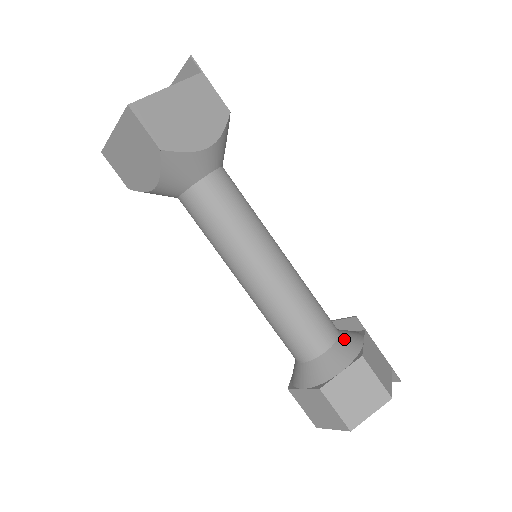
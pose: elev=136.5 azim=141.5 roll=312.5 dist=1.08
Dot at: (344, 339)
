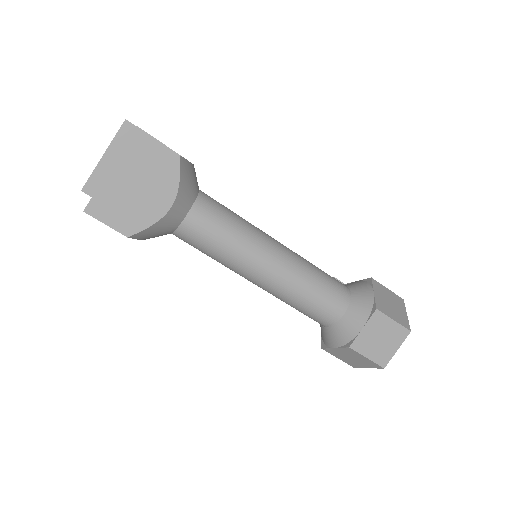
Dot at: (348, 284)
